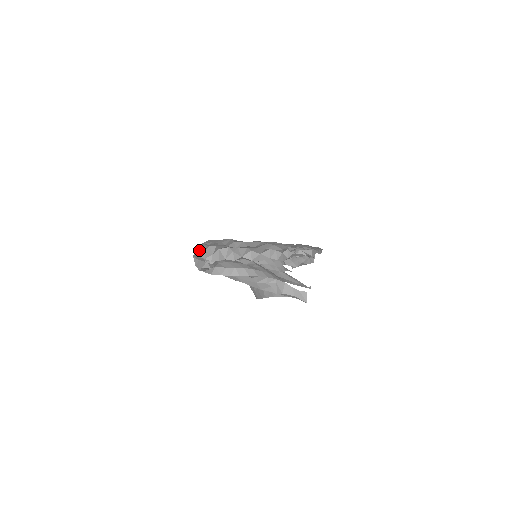
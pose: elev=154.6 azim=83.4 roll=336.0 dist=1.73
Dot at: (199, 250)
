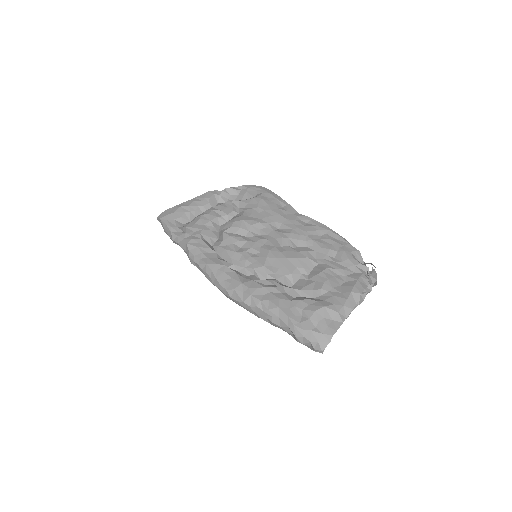
Dot at: (323, 344)
